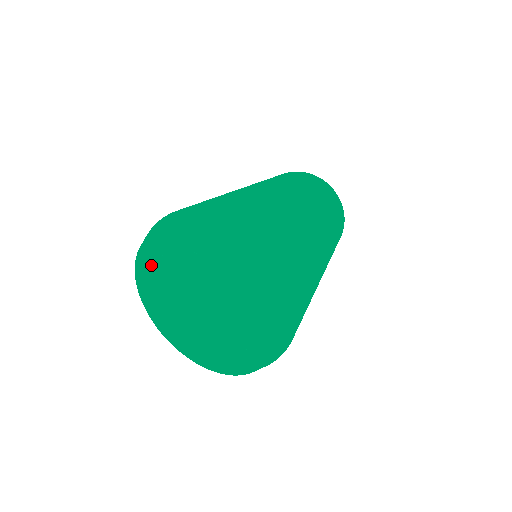
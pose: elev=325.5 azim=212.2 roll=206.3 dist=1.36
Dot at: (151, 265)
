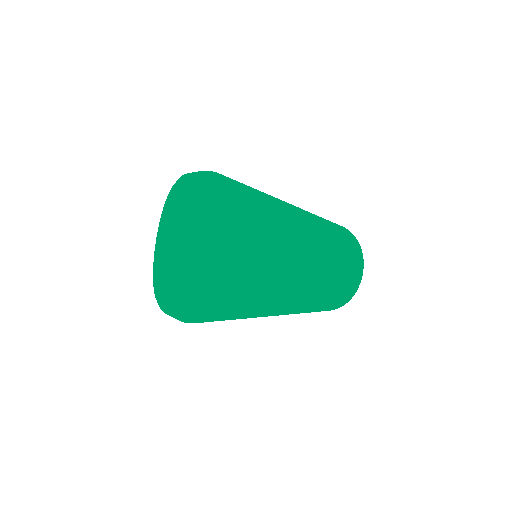
Dot at: (159, 260)
